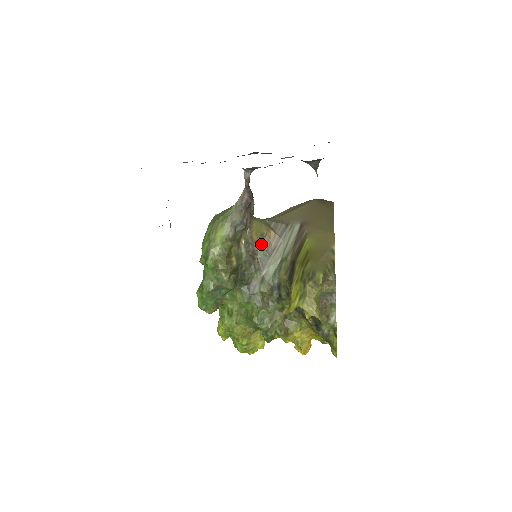
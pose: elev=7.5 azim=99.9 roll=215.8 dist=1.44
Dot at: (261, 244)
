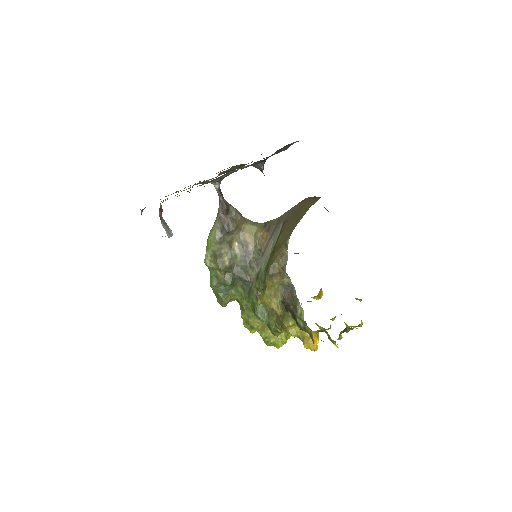
Dot at: (256, 245)
